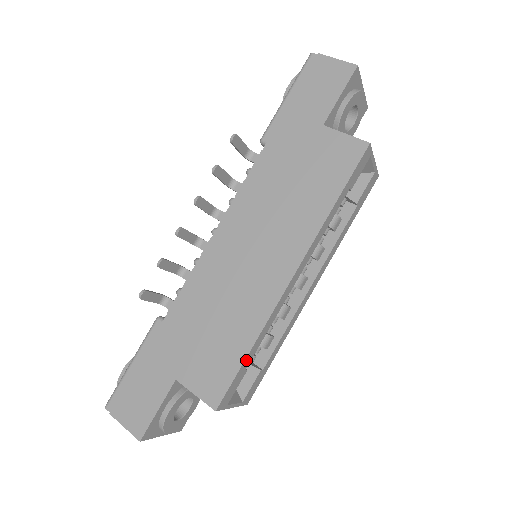
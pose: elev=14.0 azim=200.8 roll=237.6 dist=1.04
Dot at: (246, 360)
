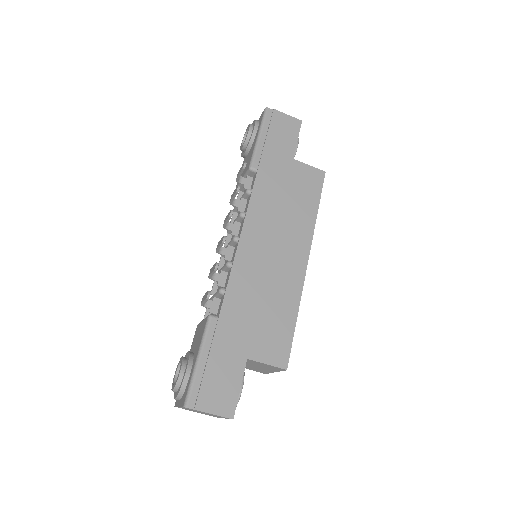
Dot at: (294, 327)
